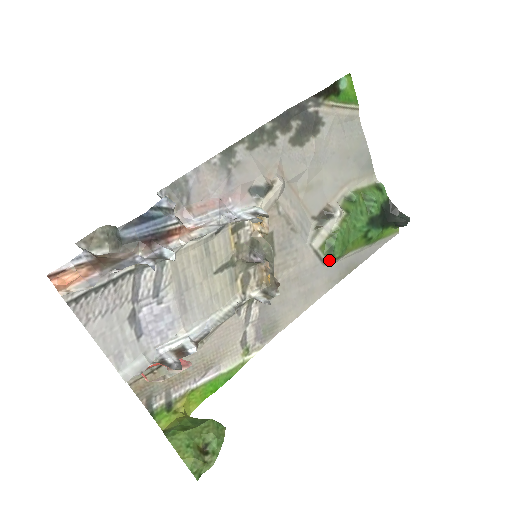
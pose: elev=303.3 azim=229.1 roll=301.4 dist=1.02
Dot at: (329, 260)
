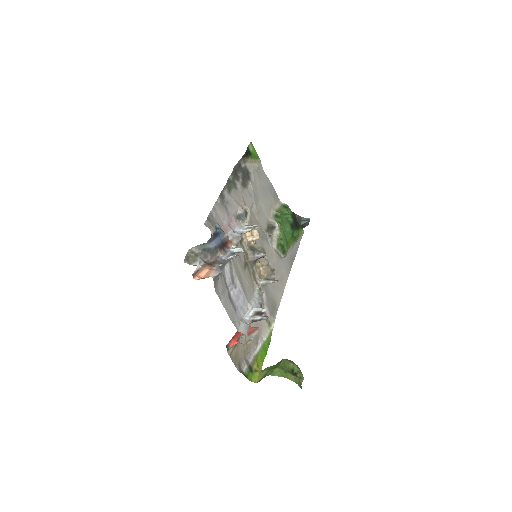
Dot at: (283, 255)
